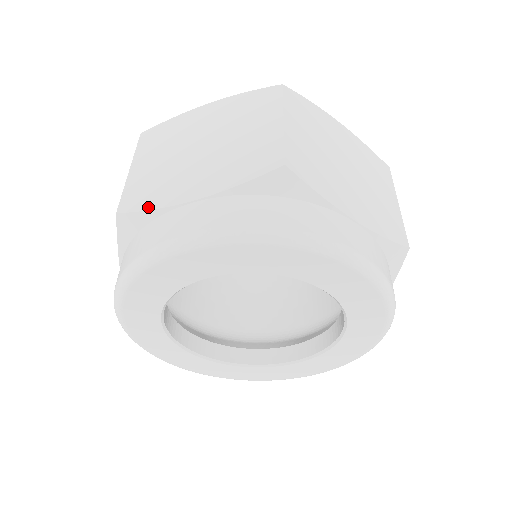
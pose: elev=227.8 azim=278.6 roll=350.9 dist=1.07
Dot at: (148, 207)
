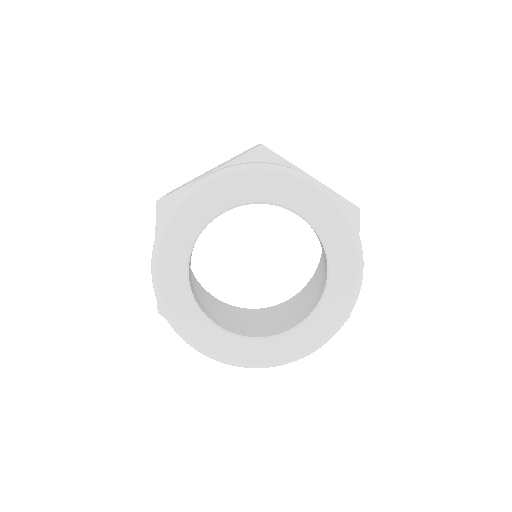
Dot at: (178, 189)
